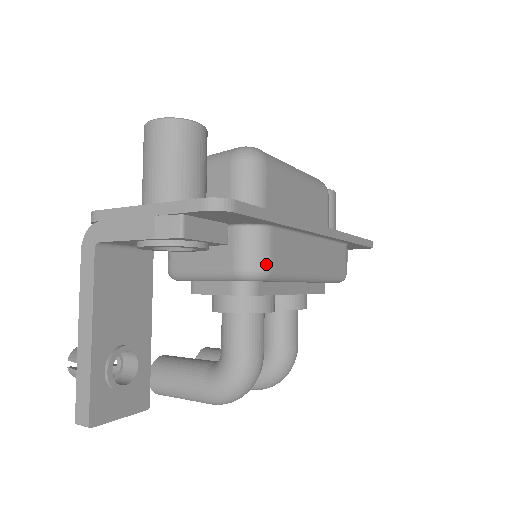
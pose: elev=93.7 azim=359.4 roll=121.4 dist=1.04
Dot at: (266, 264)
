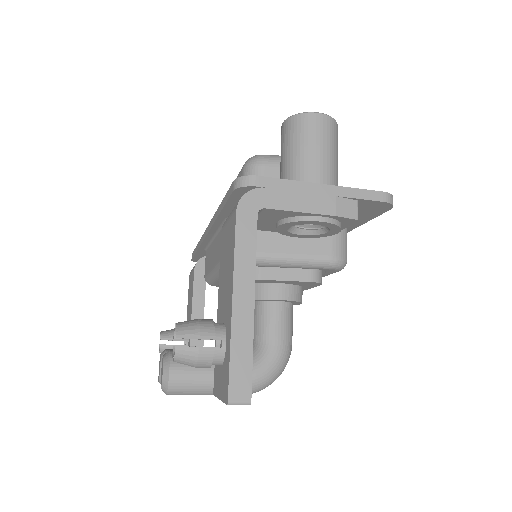
Dot at: occluded
